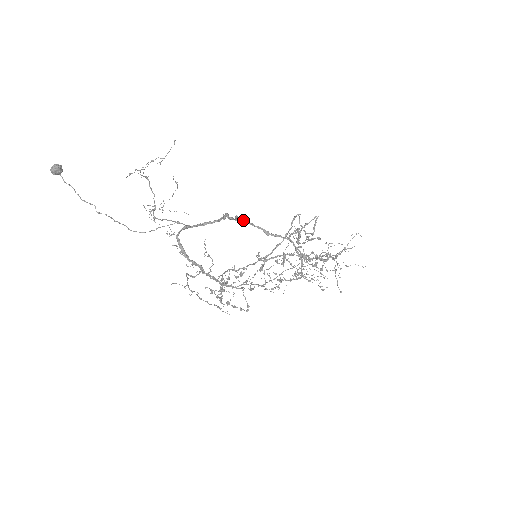
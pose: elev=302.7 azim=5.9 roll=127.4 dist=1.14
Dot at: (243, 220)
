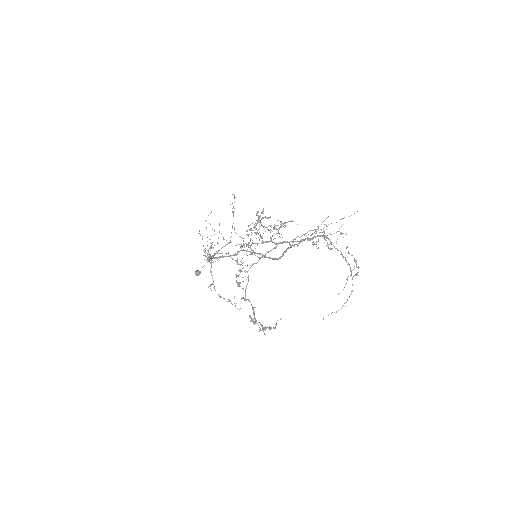
Dot at: (271, 258)
